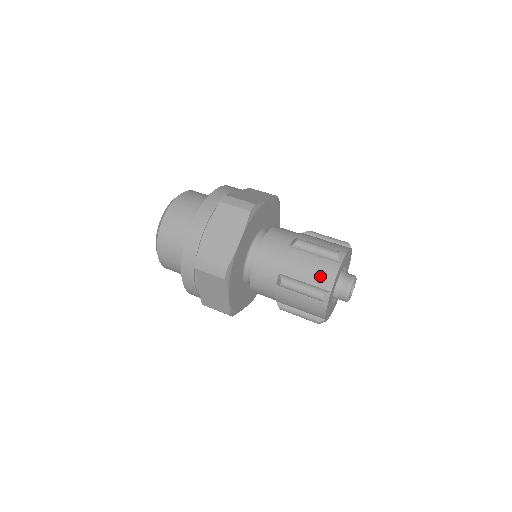
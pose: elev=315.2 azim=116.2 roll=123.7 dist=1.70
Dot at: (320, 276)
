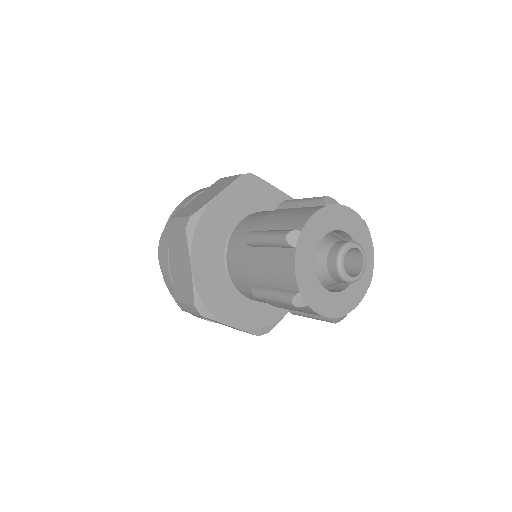
Dot at: occluded
